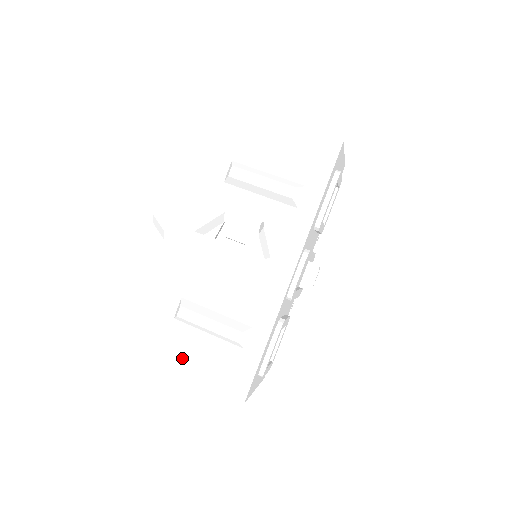
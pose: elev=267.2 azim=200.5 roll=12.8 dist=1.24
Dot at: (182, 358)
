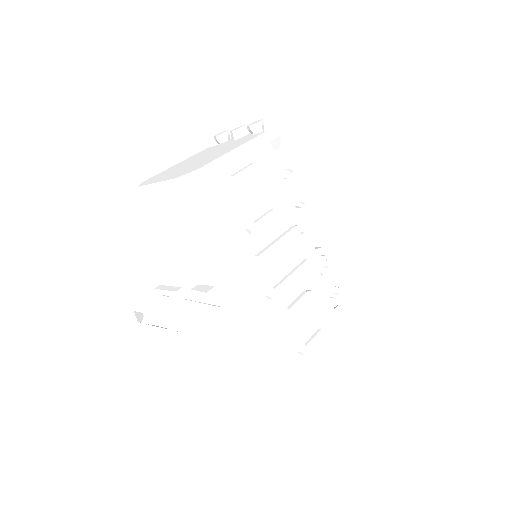
Dot at: (240, 369)
